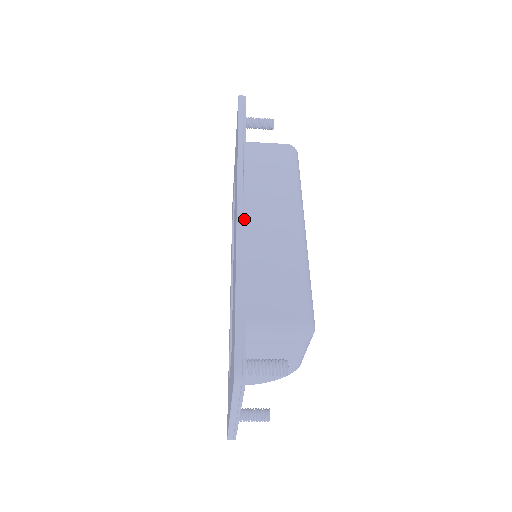
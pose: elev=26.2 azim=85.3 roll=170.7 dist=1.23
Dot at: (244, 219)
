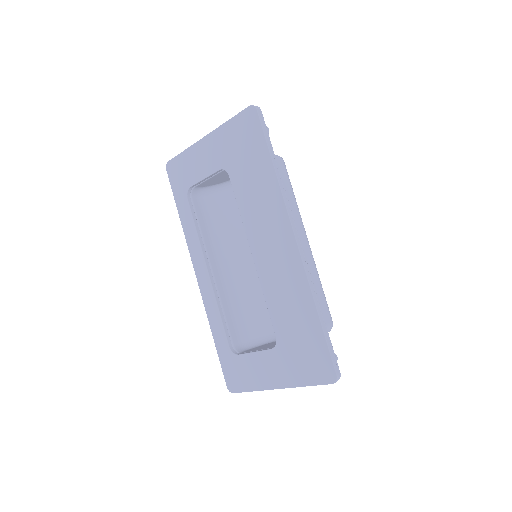
Dot at: occluded
